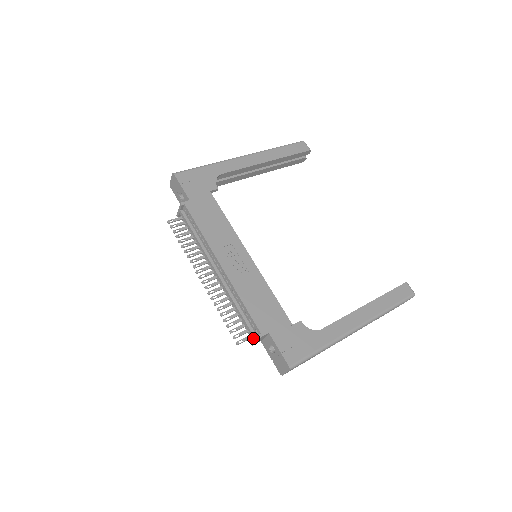
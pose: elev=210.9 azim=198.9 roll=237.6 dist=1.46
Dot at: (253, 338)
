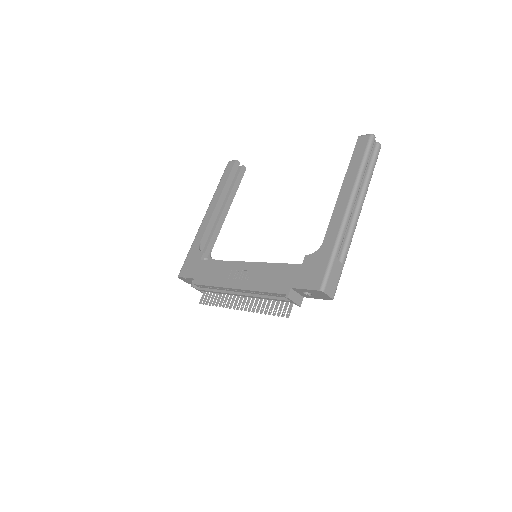
Dot at: (291, 302)
